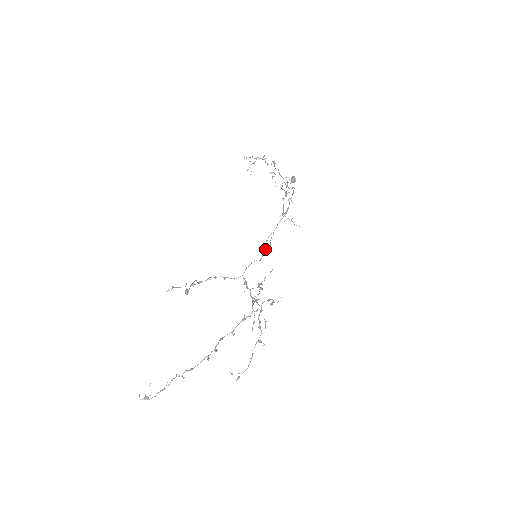
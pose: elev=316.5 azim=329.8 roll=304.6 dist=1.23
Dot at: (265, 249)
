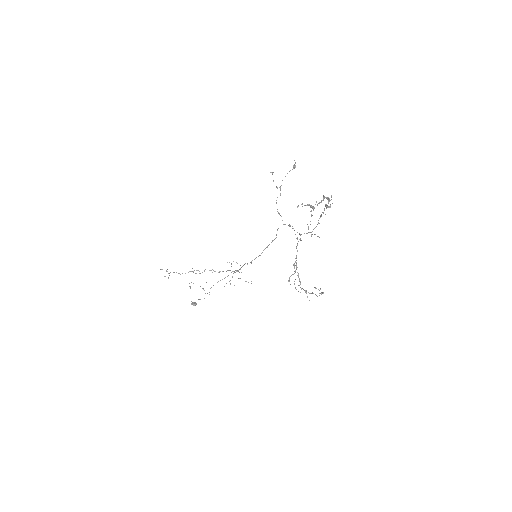
Dot at: occluded
